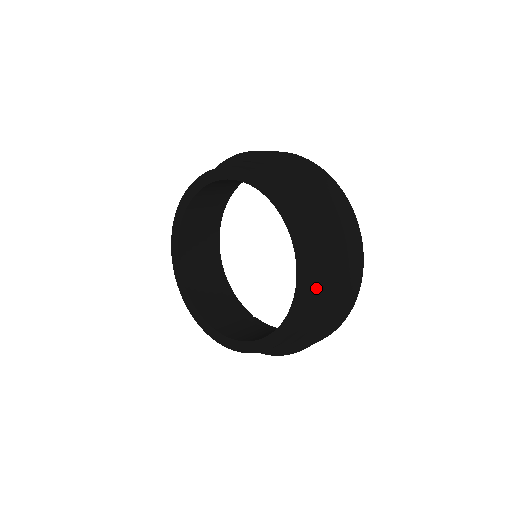
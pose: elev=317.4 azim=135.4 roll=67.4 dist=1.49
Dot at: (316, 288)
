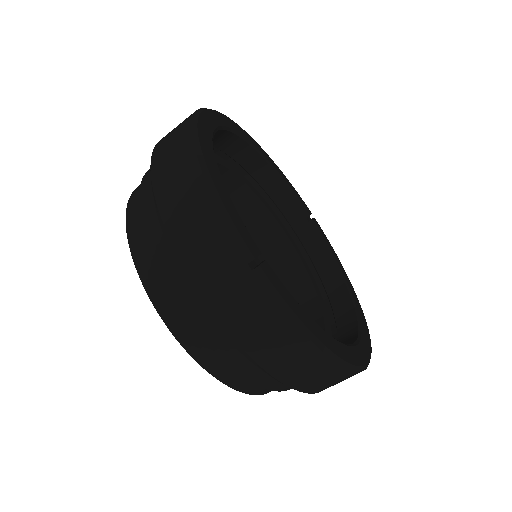
Dot at: occluded
